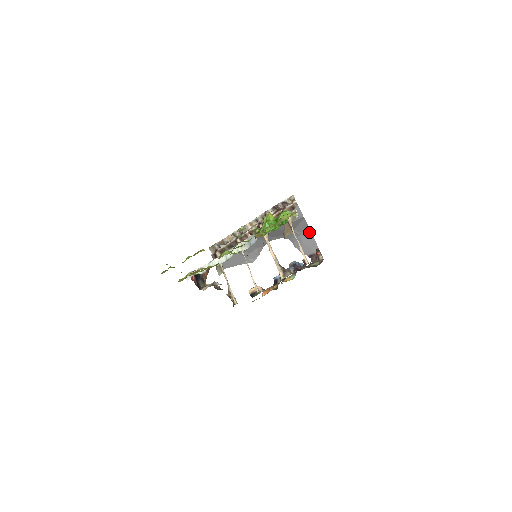
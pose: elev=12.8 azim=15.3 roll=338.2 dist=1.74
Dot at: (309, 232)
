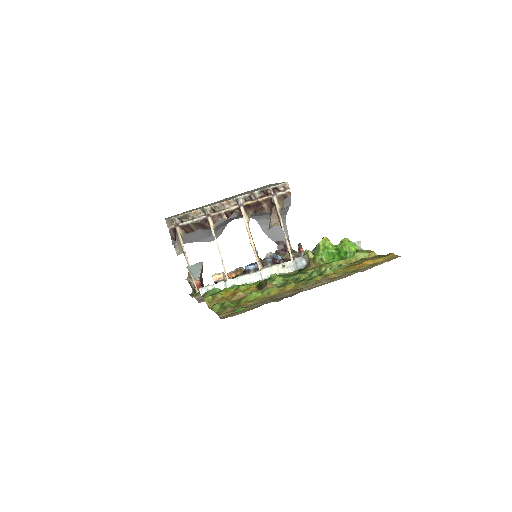
Dot at: (284, 219)
